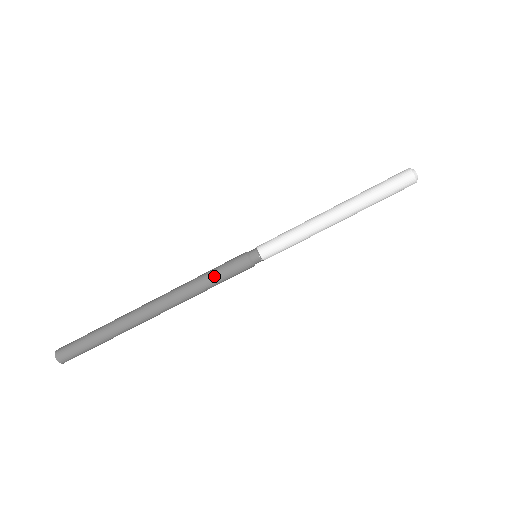
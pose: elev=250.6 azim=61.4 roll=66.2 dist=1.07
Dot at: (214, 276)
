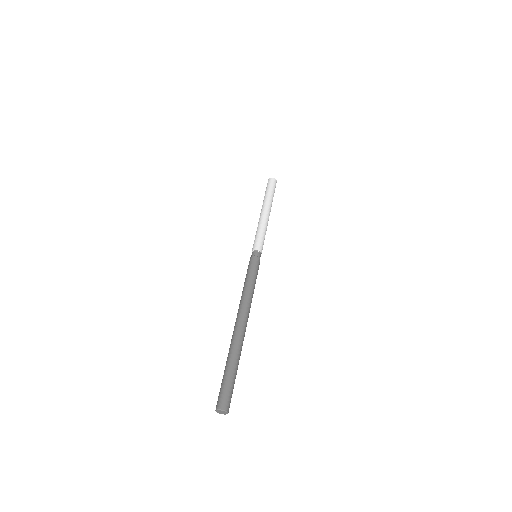
Dot at: (250, 277)
